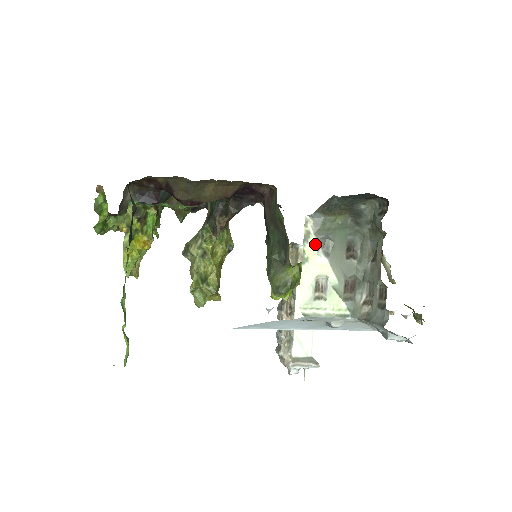
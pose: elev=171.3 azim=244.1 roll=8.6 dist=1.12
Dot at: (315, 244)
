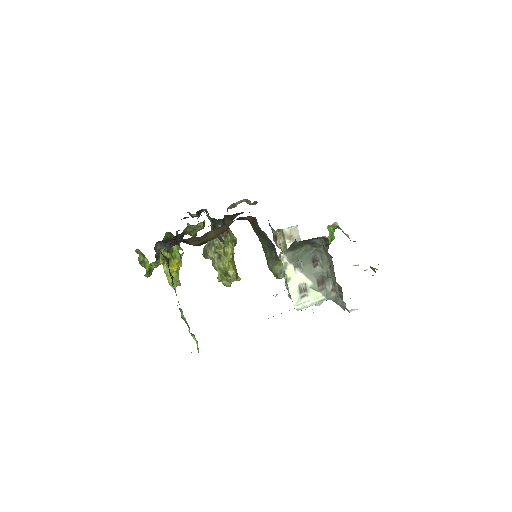
Dot at: (292, 268)
